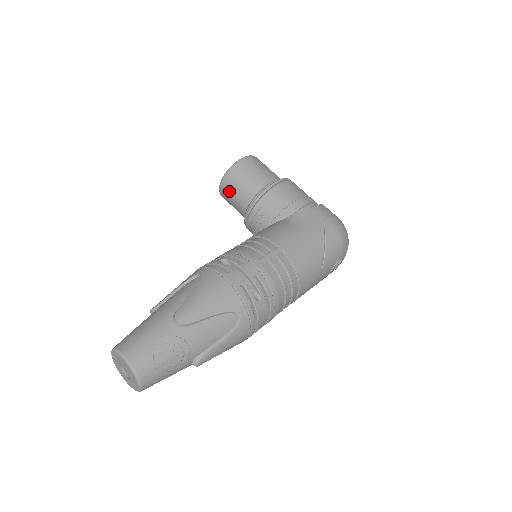
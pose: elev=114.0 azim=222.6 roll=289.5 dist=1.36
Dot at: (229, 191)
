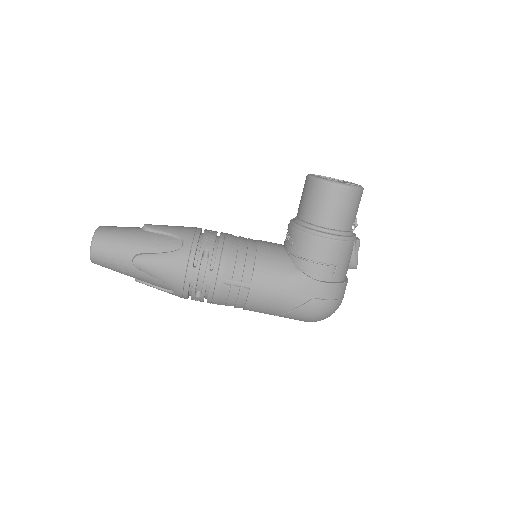
Dot at: (304, 190)
